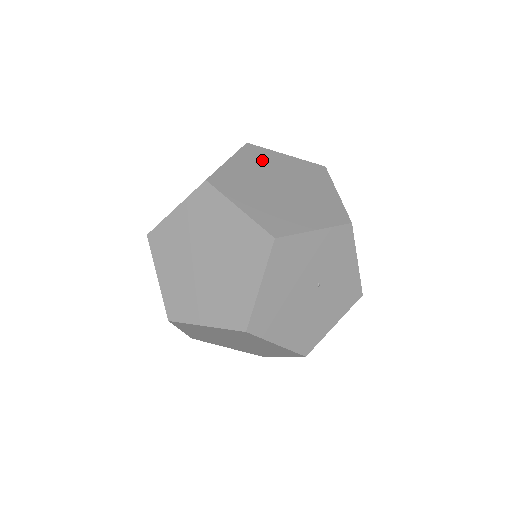
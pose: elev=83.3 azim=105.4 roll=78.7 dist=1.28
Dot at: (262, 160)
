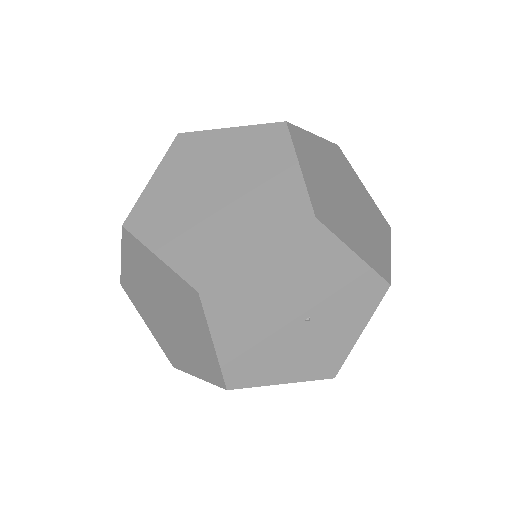
Dot at: (343, 166)
